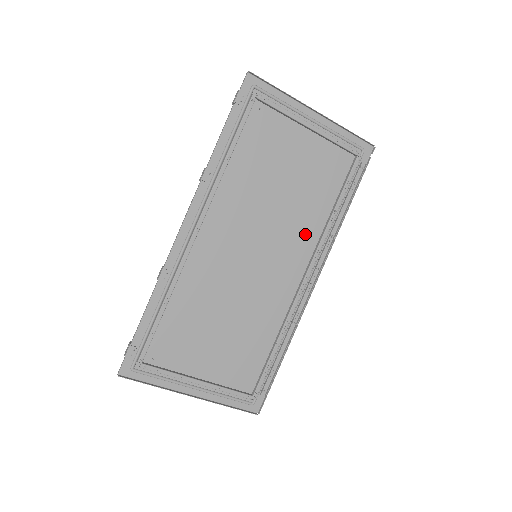
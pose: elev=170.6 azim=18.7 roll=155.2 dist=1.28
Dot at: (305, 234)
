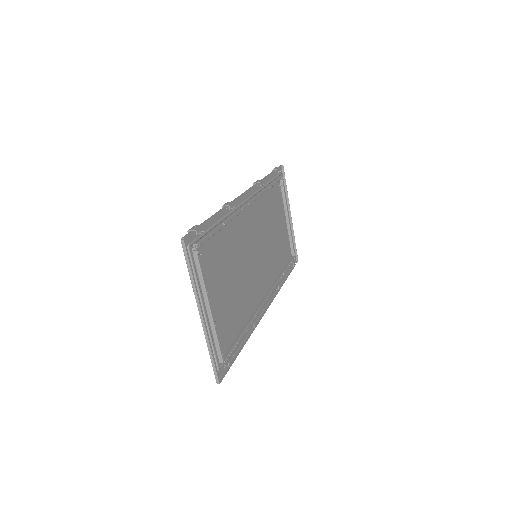
Dot at: (271, 272)
